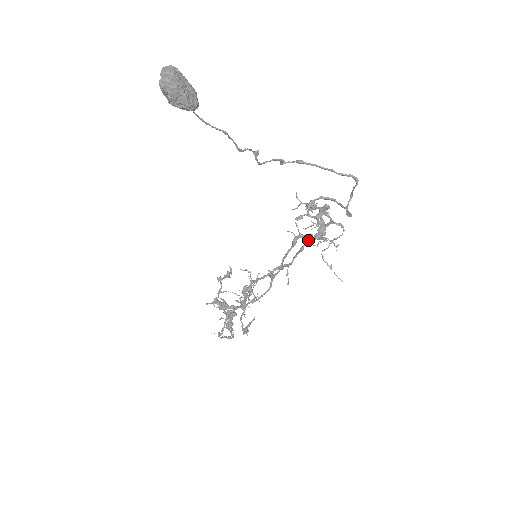
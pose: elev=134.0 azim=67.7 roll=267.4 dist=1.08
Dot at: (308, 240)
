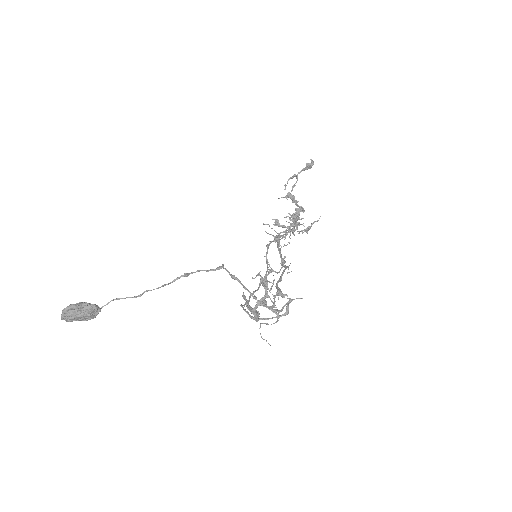
Dot at: occluded
